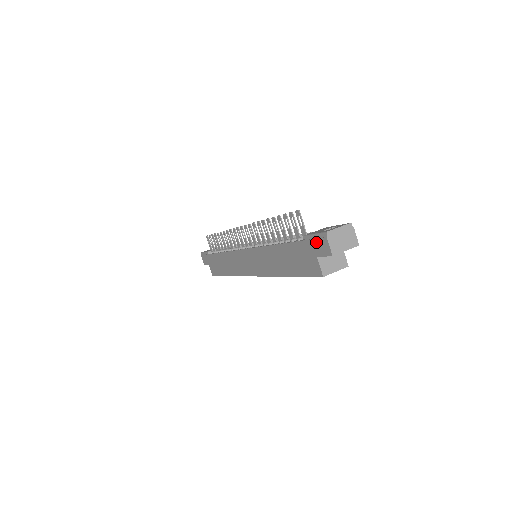
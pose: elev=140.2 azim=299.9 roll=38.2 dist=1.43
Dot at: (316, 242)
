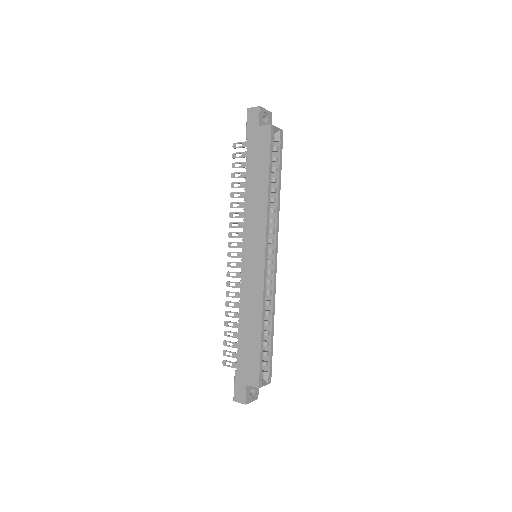
Dot at: (250, 122)
